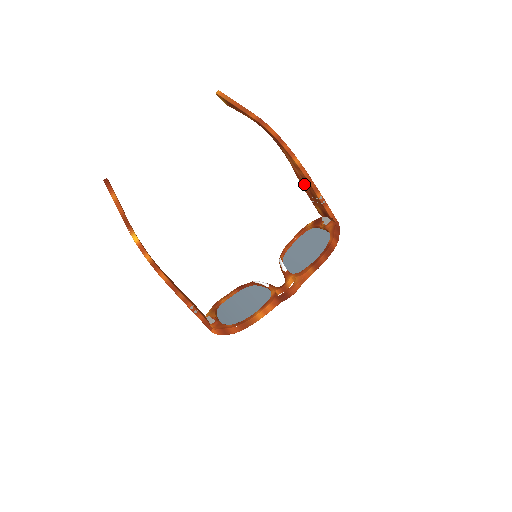
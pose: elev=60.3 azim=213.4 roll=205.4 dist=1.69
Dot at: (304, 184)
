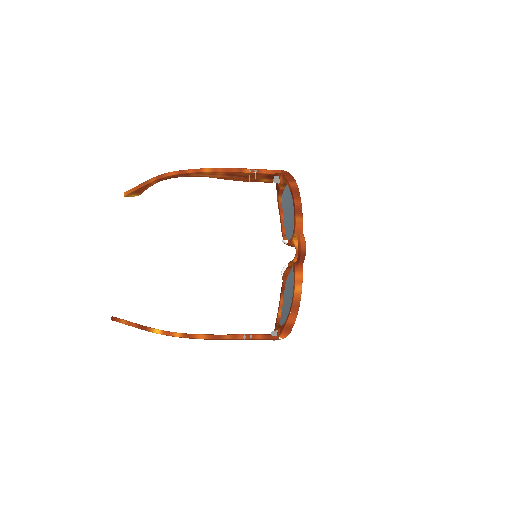
Dot at: (234, 178)
